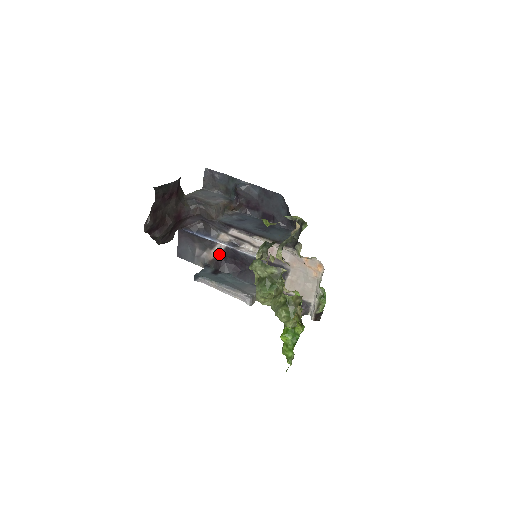
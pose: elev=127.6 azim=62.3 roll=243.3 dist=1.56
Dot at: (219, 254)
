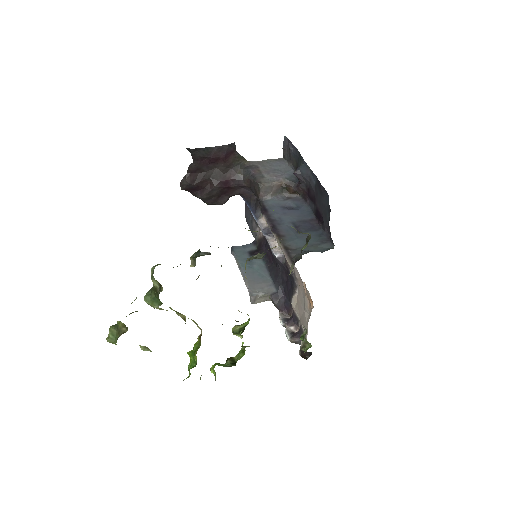
Dot at: (264, 236)
